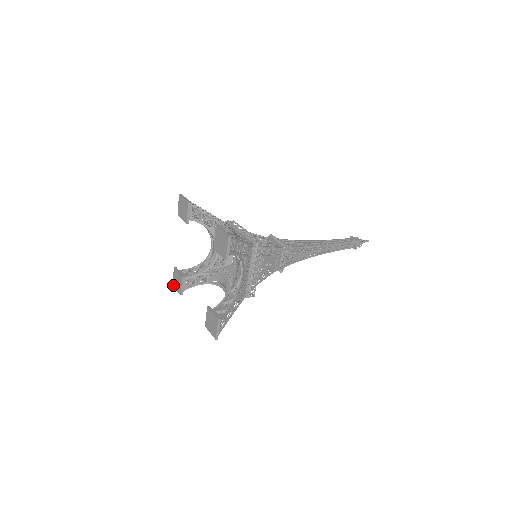
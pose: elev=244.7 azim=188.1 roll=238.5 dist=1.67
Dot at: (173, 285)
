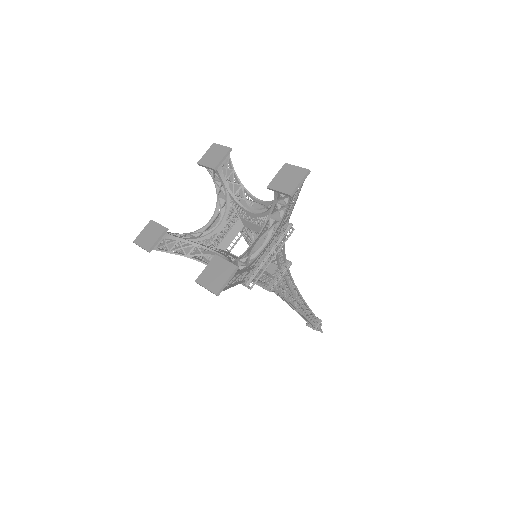
Dot at: (135, 241)
